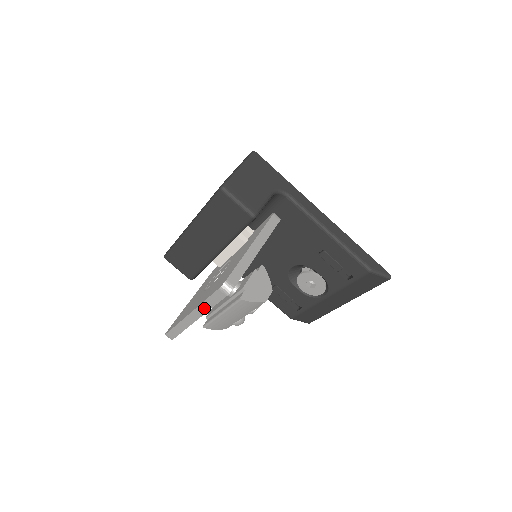
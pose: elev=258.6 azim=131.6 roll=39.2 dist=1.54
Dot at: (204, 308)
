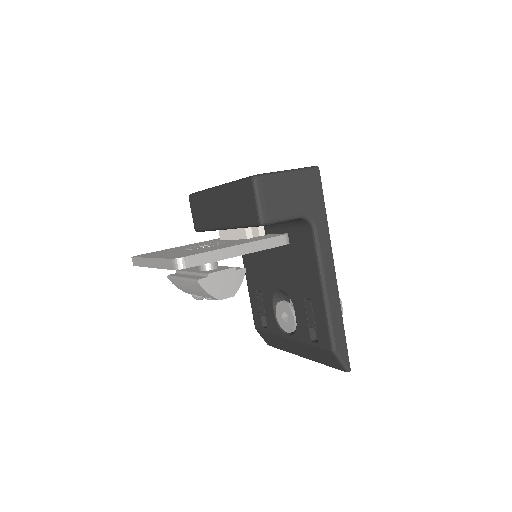
Dot at: (158, 263)
